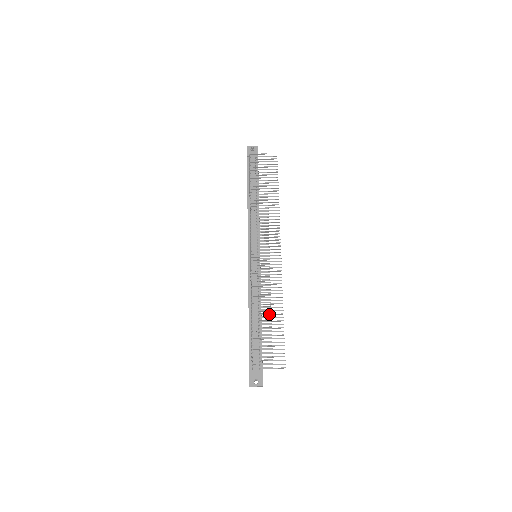
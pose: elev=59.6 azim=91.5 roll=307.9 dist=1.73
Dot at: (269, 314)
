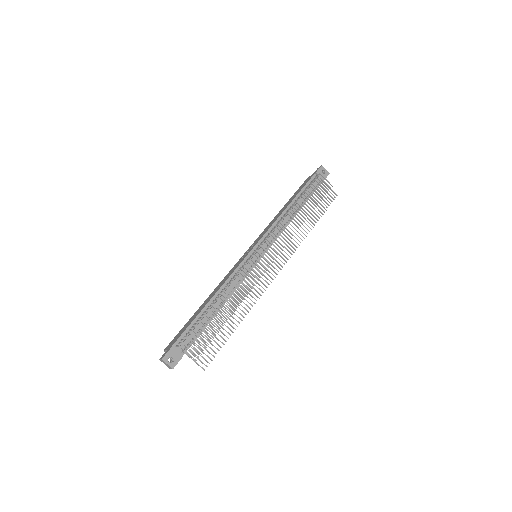
Dot at: (229, 313)
